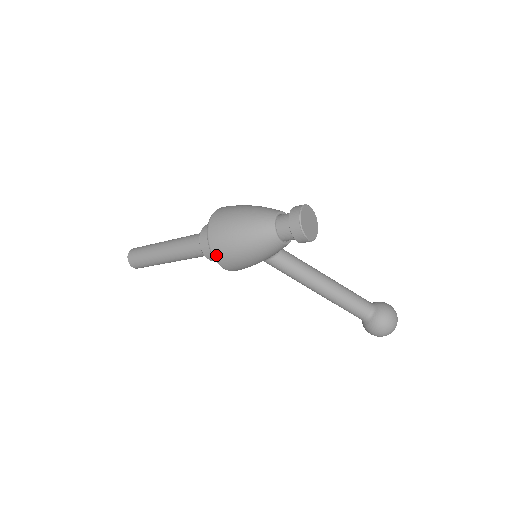
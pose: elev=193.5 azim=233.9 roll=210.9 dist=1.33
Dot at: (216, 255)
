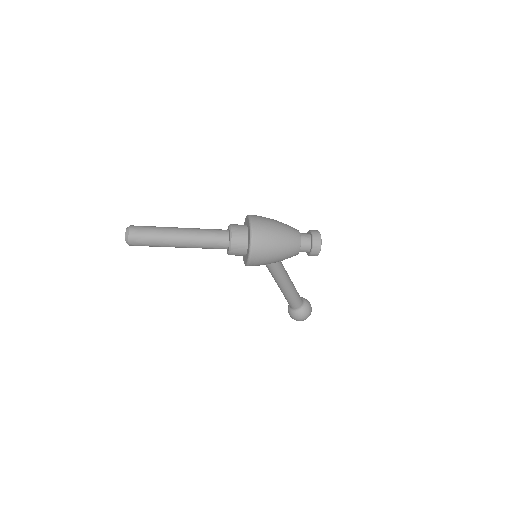
Dot at: (254, 254)
